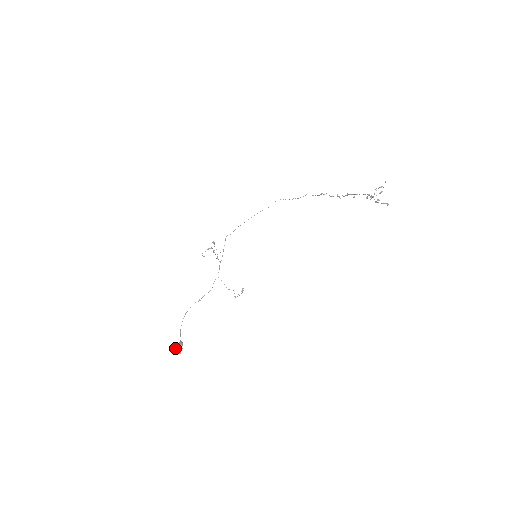
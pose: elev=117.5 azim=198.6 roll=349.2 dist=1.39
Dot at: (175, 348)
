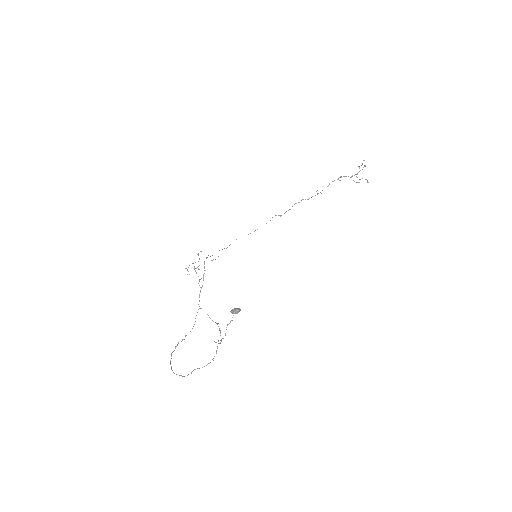
Dot at: (191, 372)
